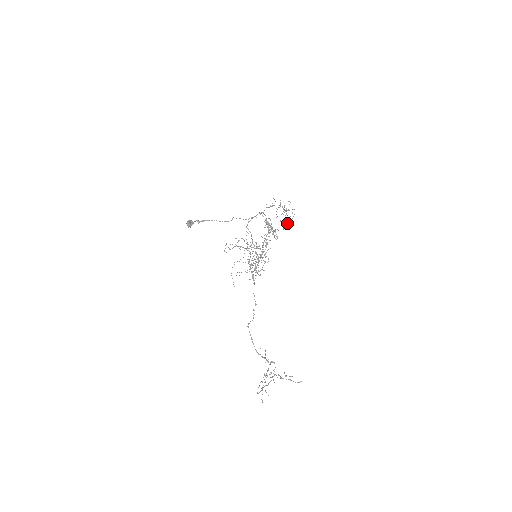
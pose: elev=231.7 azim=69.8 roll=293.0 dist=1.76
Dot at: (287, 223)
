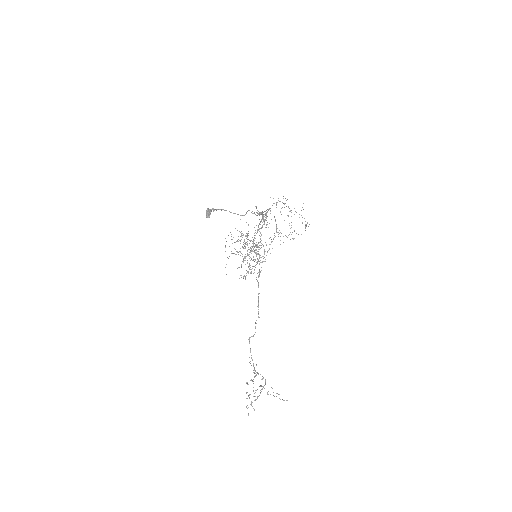
Dot at: occluded
